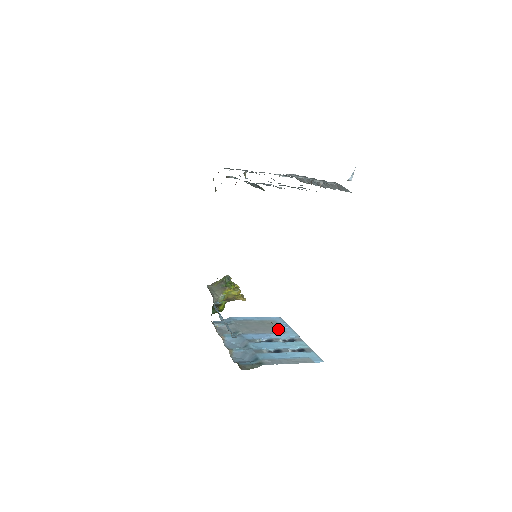
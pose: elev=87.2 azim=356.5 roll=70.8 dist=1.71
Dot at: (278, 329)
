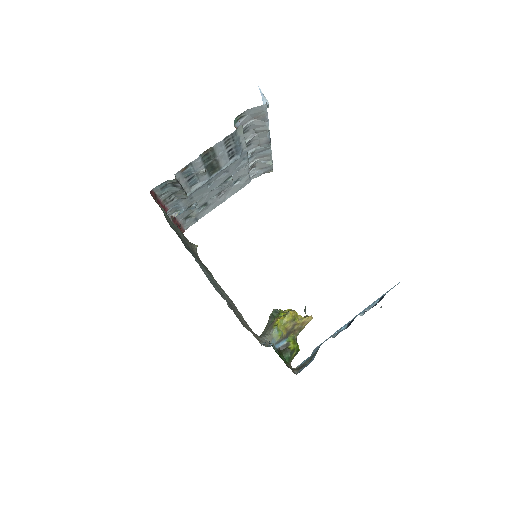
Dot at: occluded
